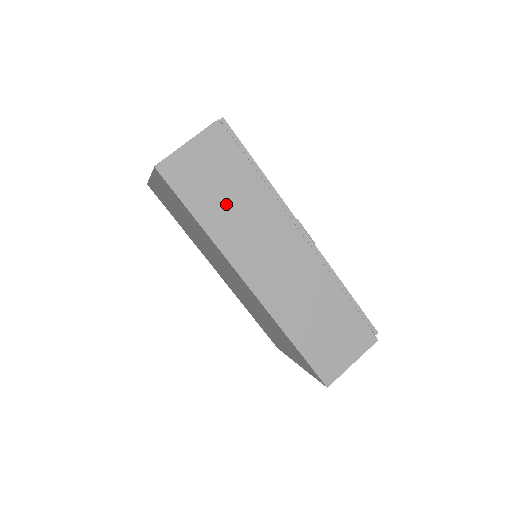
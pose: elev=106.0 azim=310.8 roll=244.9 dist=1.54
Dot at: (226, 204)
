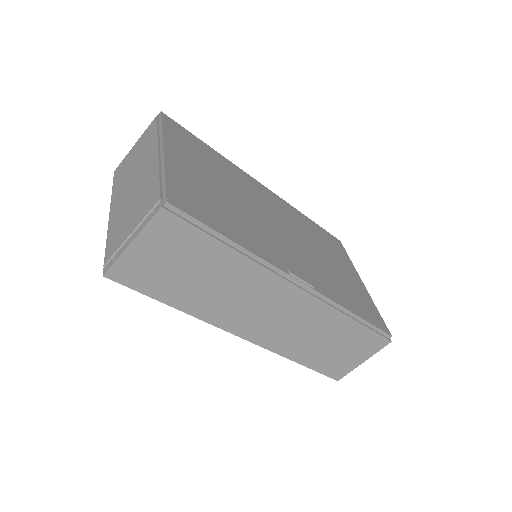
Dot at: (199, 284)
